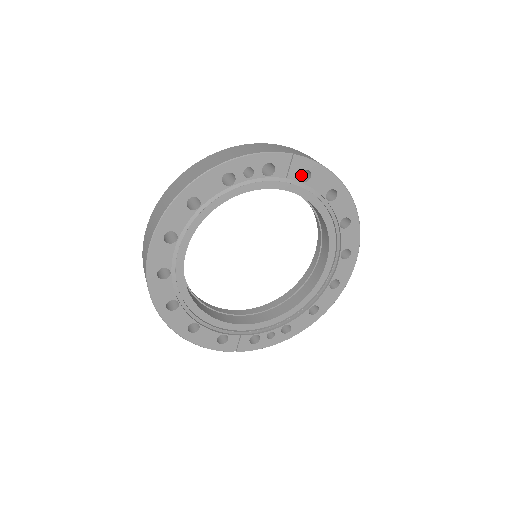
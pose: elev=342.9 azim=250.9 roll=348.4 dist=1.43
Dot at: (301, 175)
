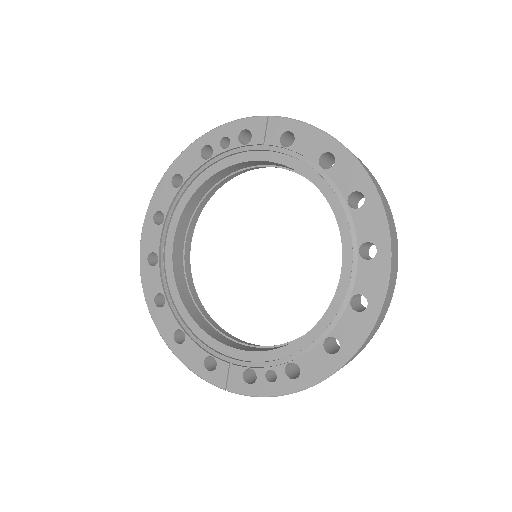
Dot at: occluded
